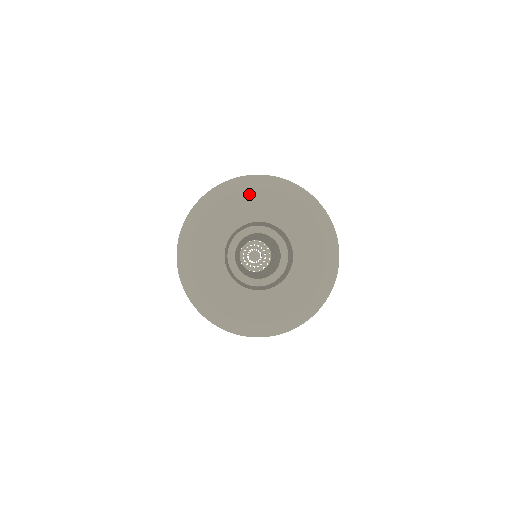
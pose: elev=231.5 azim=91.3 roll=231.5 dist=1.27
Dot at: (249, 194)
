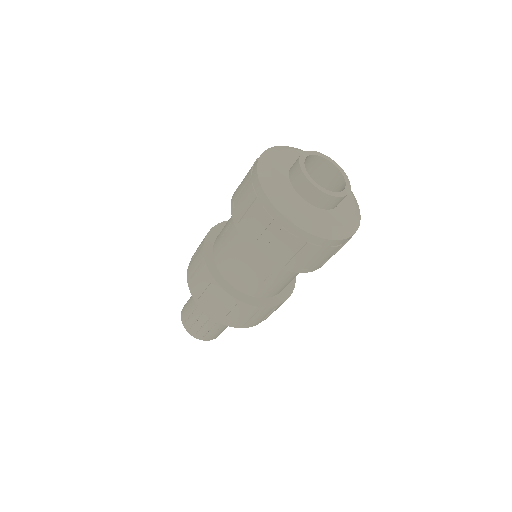
Dot at: occluded
